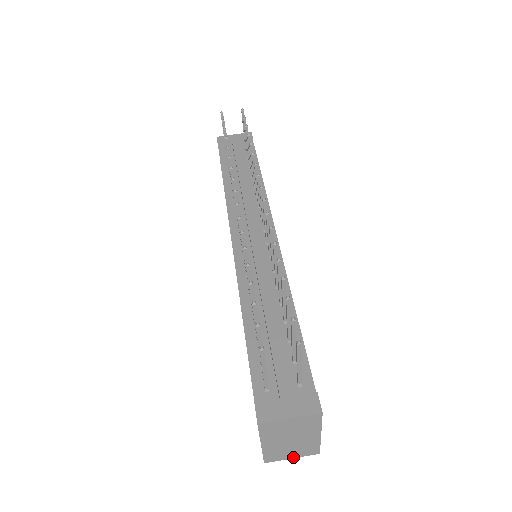
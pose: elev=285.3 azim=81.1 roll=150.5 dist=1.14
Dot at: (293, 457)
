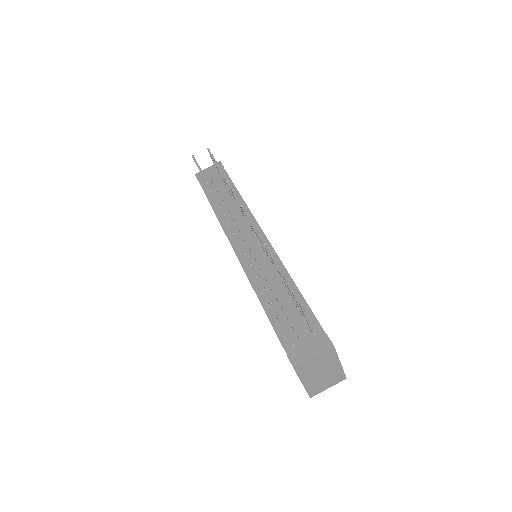
Dot at: (329, 387)
